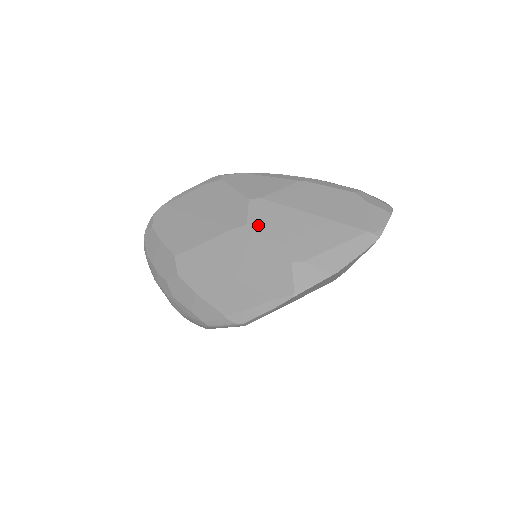
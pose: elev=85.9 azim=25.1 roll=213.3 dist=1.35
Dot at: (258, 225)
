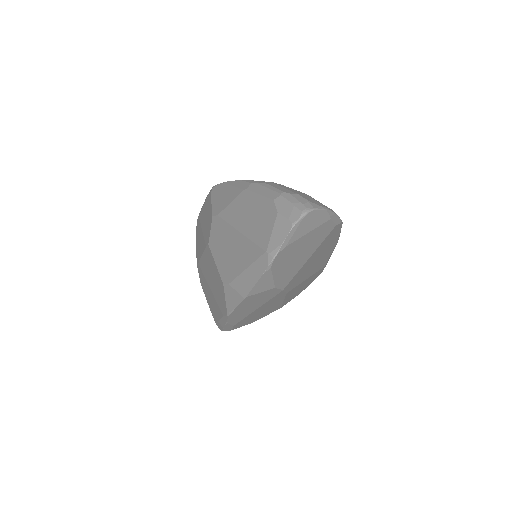
Dot at: (213, 245)
